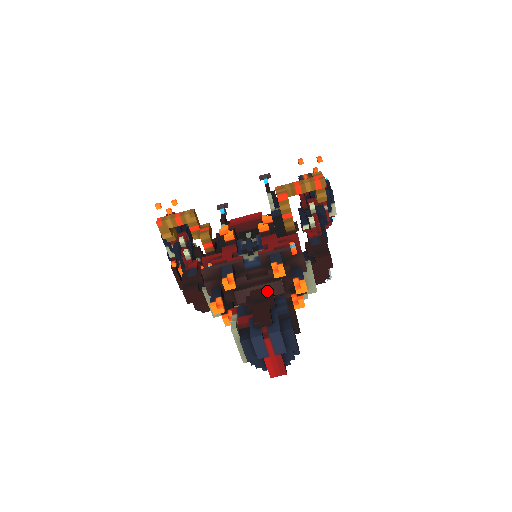
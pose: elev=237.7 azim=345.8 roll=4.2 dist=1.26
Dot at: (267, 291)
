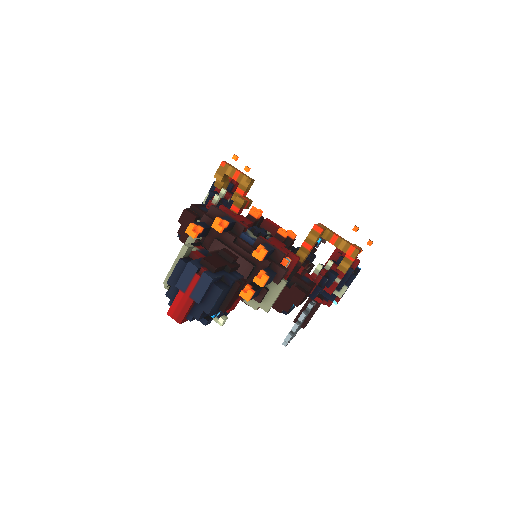
Dot at: (236, 261)
